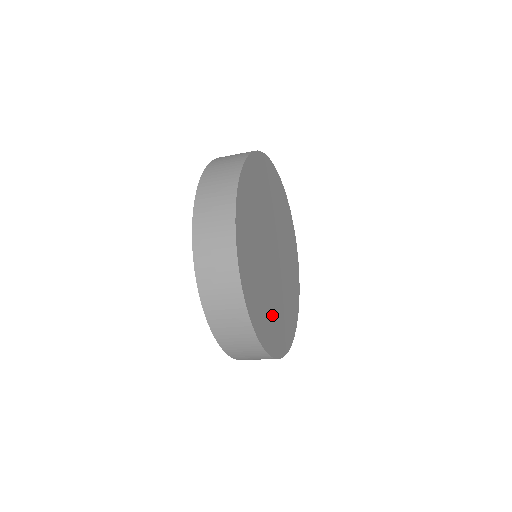
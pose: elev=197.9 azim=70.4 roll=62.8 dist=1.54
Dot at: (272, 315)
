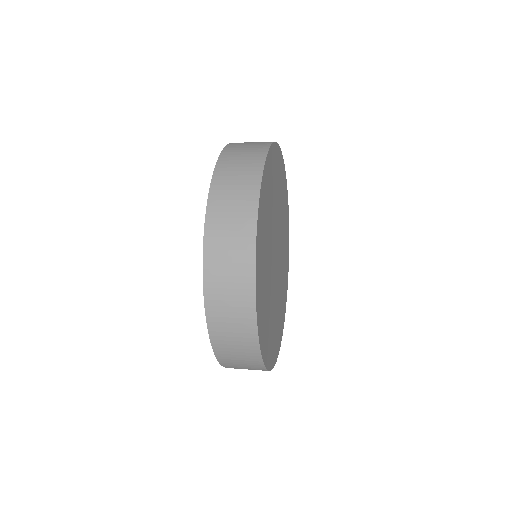
Dot at: (275, 325)
